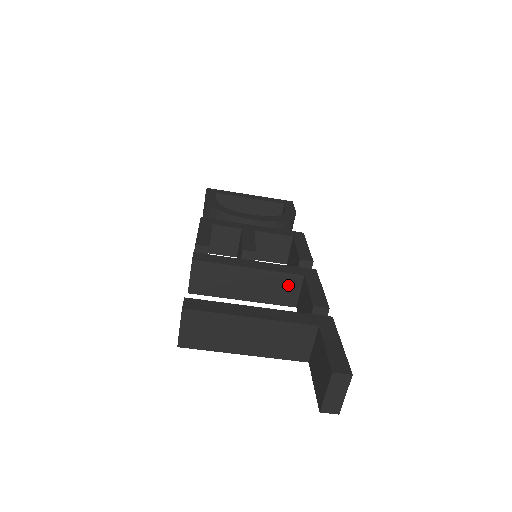
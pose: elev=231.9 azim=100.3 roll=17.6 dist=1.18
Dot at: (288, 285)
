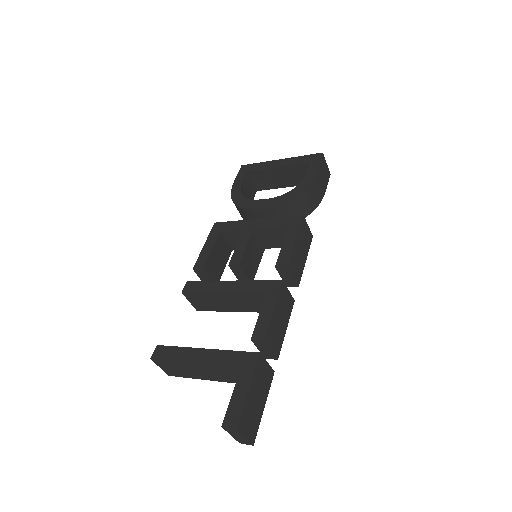
Dot at: (259, 300)
